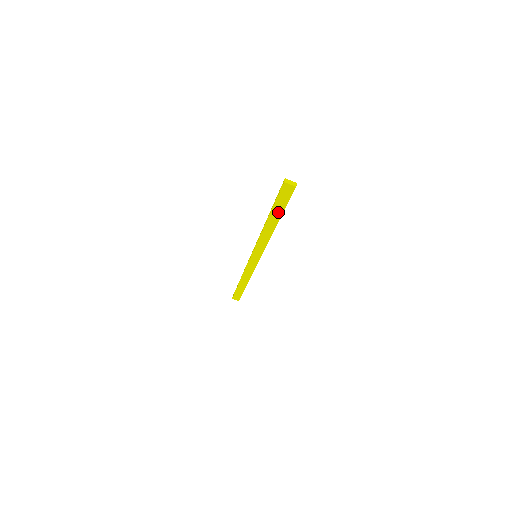
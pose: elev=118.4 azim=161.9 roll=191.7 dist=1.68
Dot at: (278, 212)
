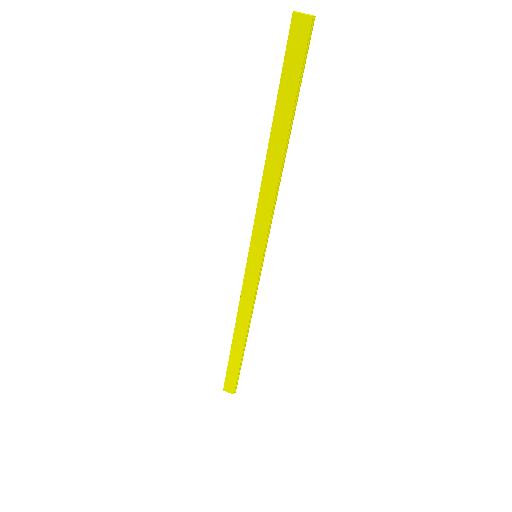
Dot at: (286, 108)
